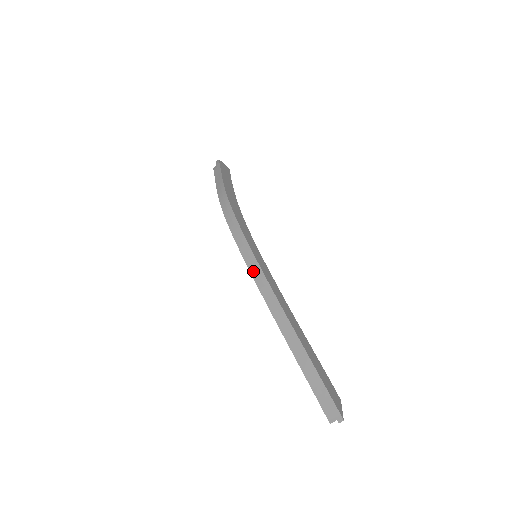
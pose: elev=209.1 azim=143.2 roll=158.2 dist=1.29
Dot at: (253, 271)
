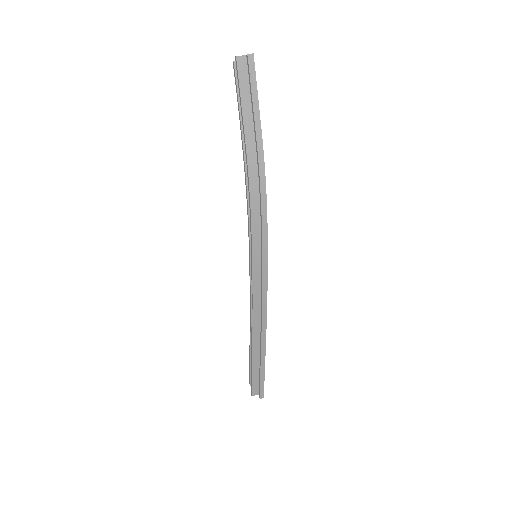
Dot at: (256, 285)
